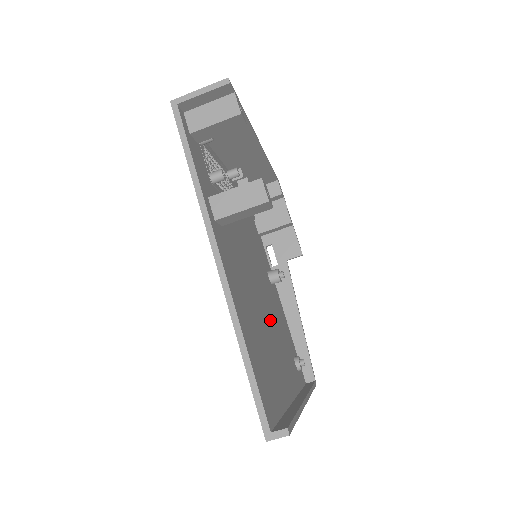
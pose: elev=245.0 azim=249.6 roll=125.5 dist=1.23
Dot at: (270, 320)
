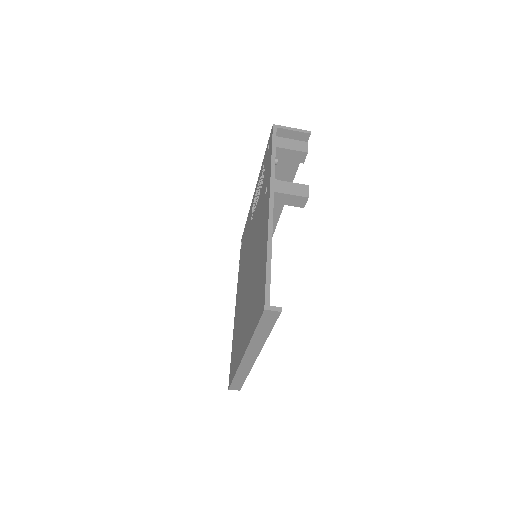
Dot at: occluded
